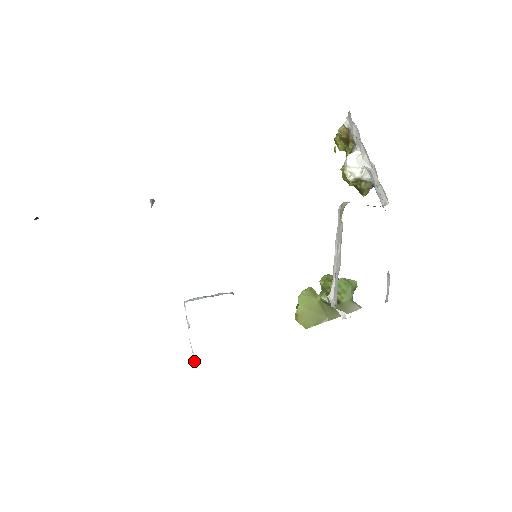
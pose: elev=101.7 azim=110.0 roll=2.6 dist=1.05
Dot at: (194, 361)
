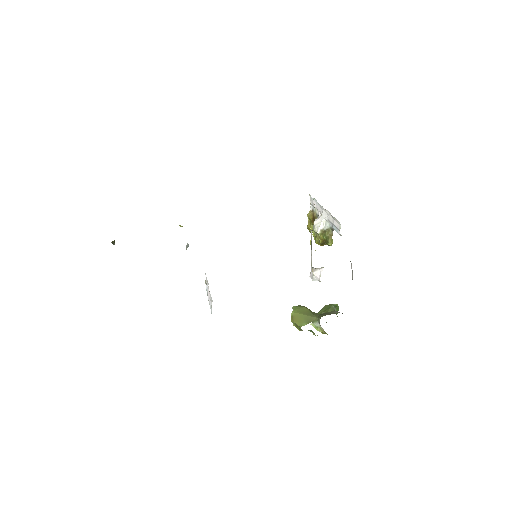
Dot at: occluded
